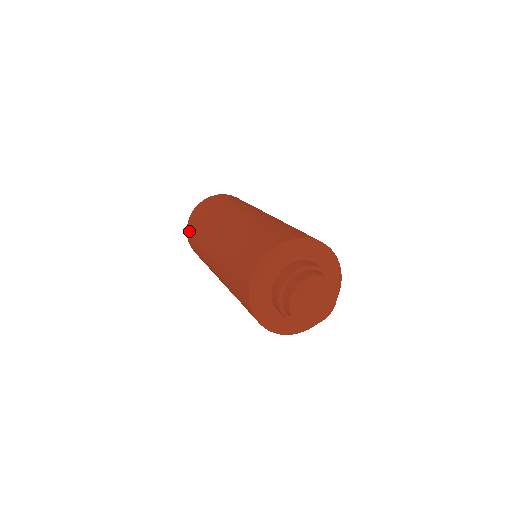
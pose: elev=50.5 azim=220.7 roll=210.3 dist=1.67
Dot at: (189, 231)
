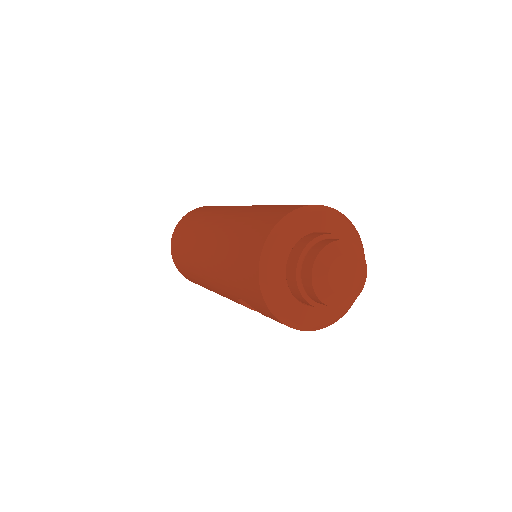
Dot at: (174, 252)
